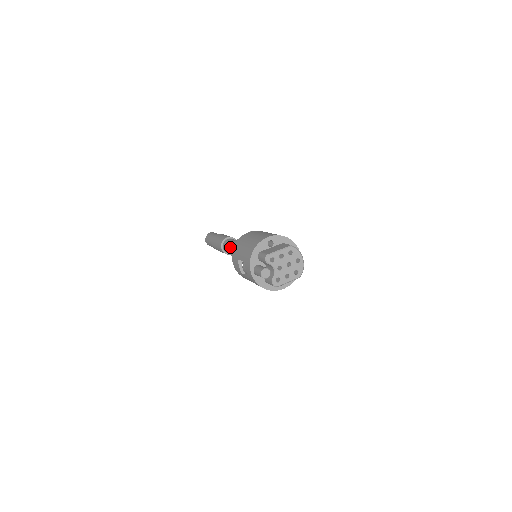
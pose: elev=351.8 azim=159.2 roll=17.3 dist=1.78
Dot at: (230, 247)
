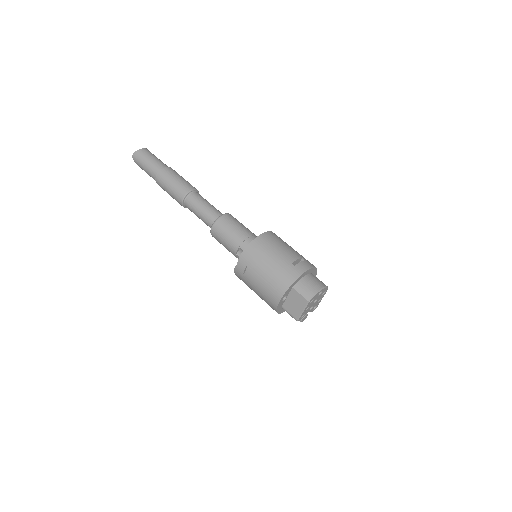
Dot at: occluded
